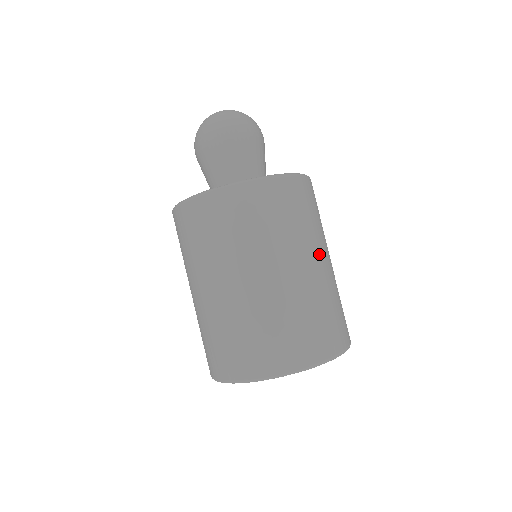
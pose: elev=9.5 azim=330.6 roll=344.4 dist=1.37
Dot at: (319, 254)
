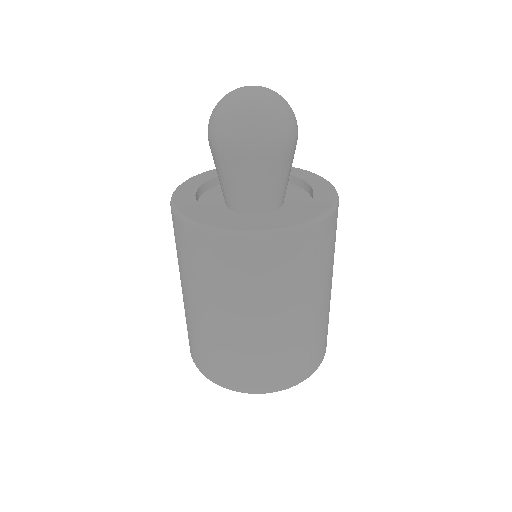
Dot at: occluded
